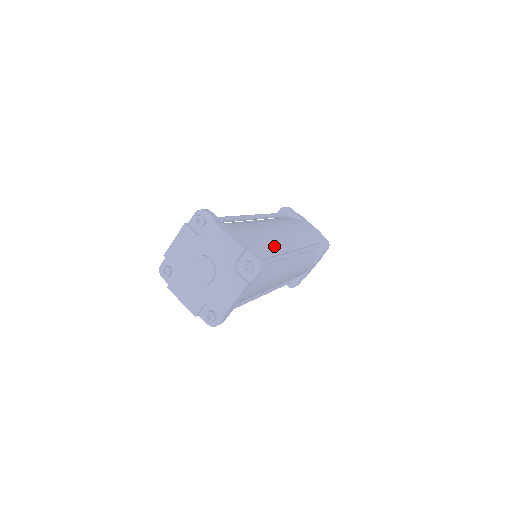
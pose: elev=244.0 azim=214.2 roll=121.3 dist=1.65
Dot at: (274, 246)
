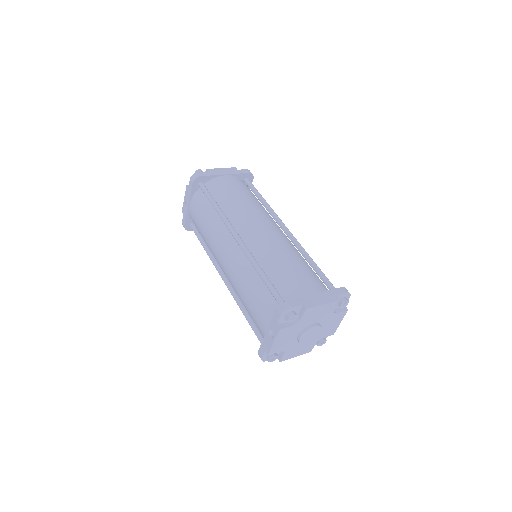
Dot at: (295, 250)
